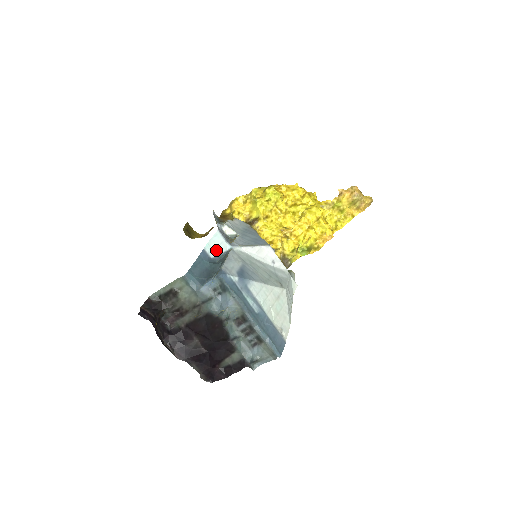
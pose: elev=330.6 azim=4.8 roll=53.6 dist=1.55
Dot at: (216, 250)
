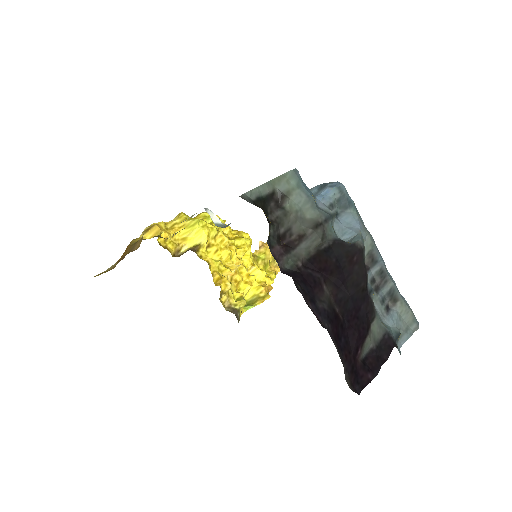
Dot at: occluded
